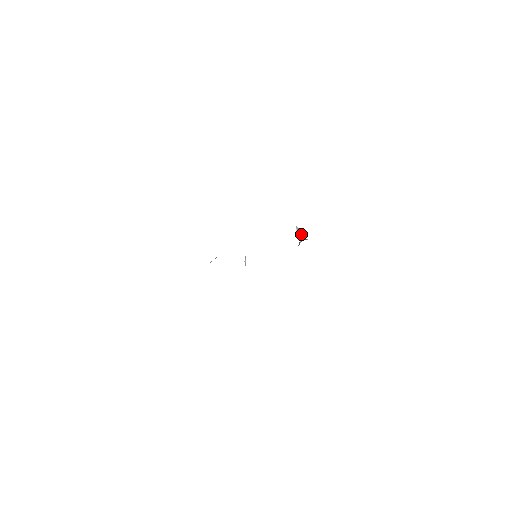
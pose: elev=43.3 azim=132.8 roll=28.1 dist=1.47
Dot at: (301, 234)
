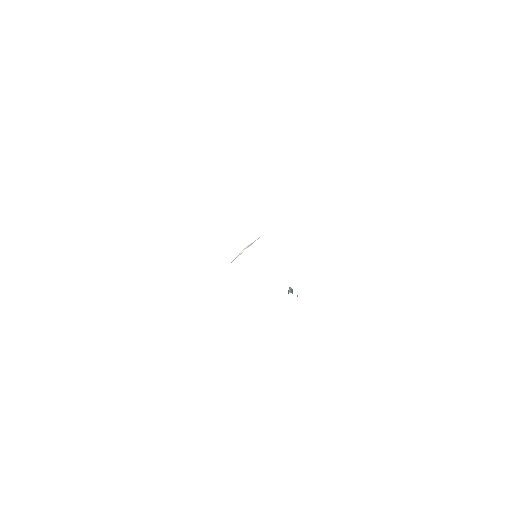
Dot at: occluded
